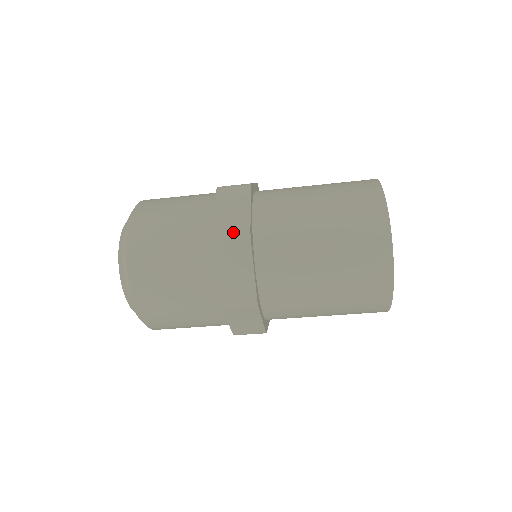
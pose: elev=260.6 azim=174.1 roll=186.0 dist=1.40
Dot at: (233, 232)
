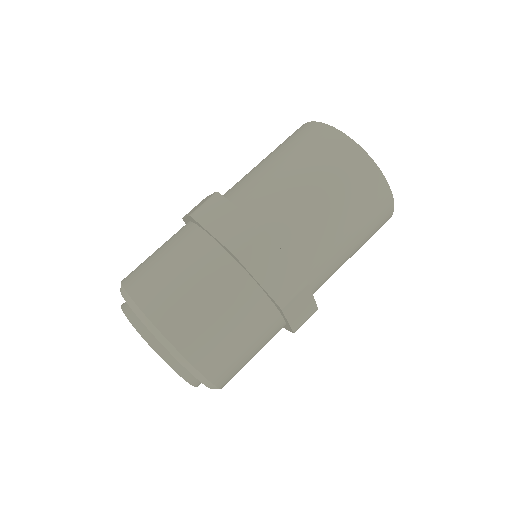
Dot at: (245, 236)
